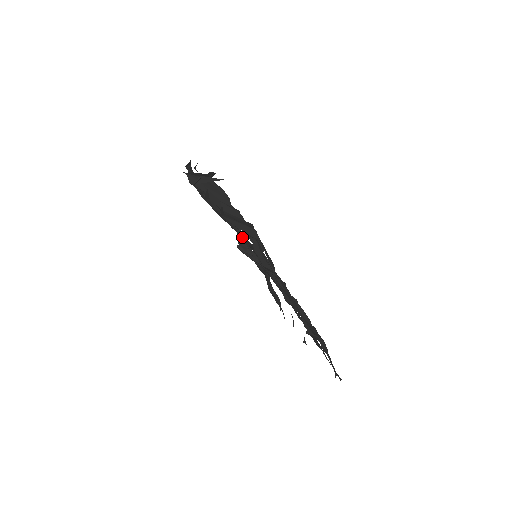
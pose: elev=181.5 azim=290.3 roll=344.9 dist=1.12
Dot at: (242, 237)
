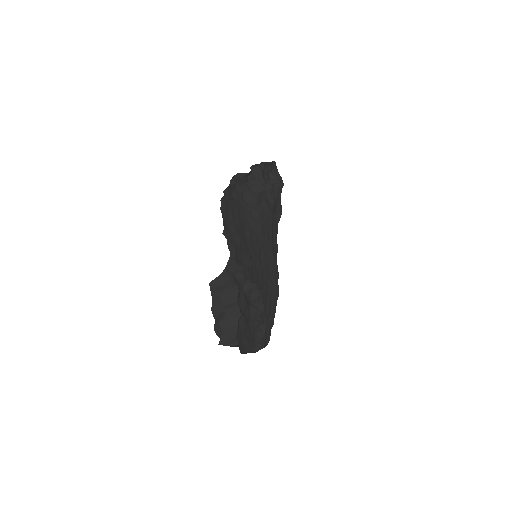
Dot at: (269, 164)
